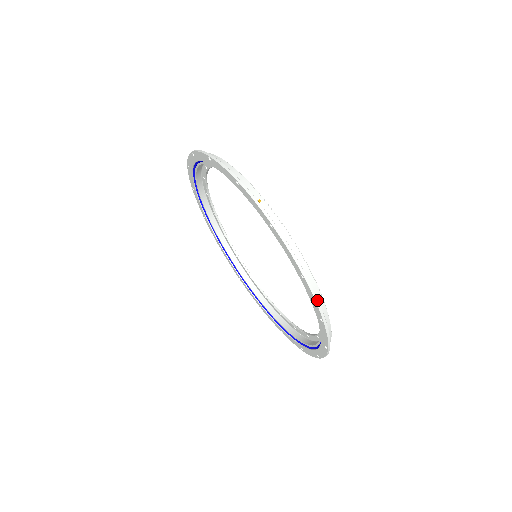
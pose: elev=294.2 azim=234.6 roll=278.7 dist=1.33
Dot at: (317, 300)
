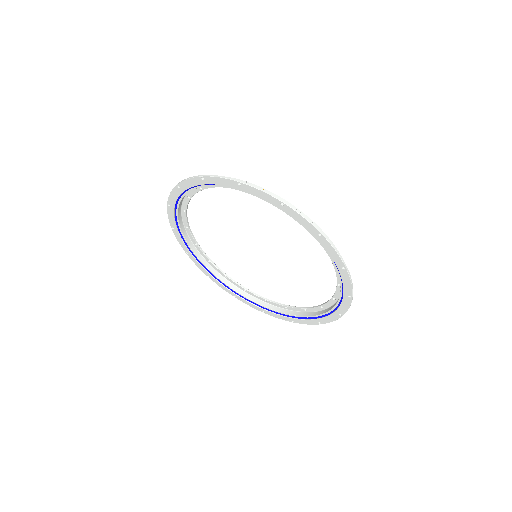
Dot at: (337, 250)
